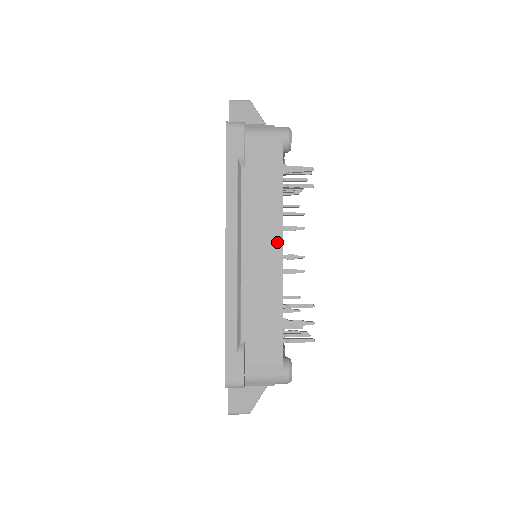
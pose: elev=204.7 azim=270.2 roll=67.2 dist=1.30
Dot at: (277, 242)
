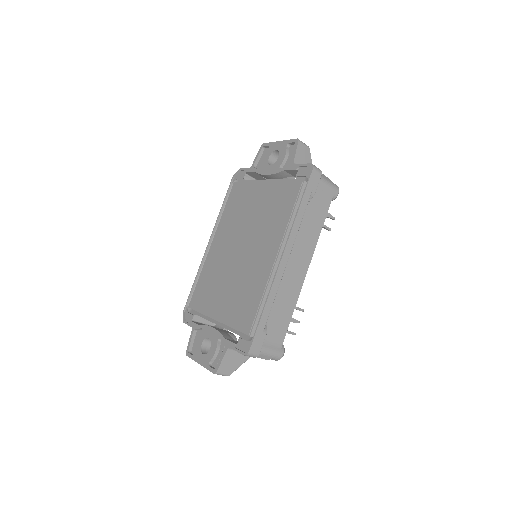
Dot at: (308, 261)
